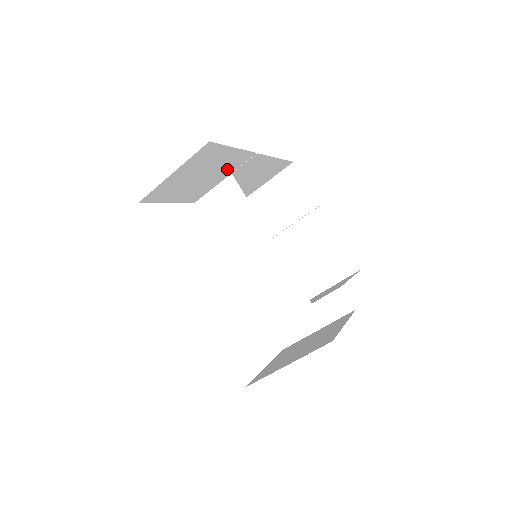
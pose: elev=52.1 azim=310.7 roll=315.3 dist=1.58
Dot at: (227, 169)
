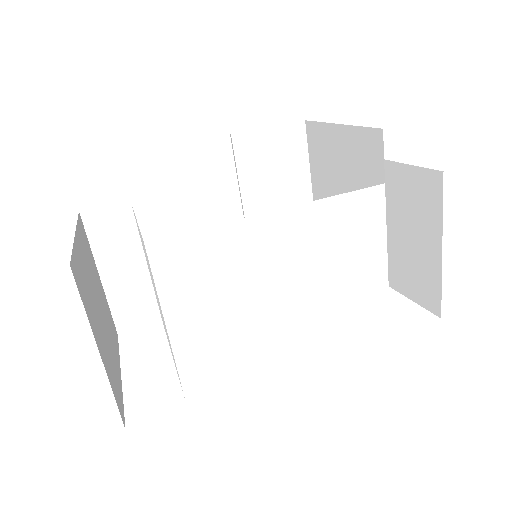
Dot at: (92, 266)
